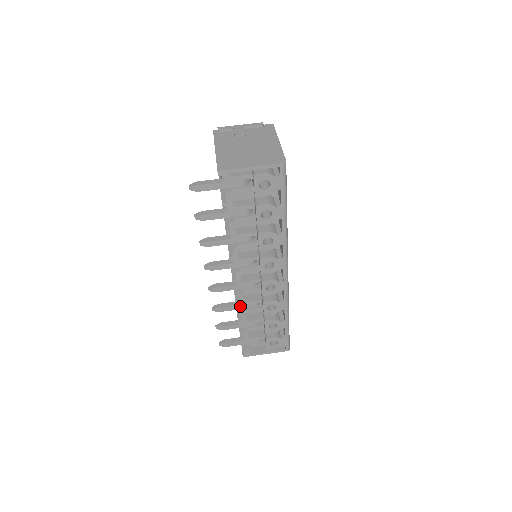
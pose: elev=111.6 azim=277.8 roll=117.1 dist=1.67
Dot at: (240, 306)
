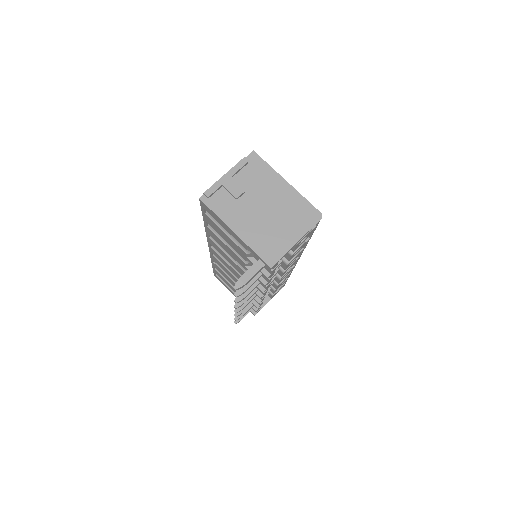
Dot at: occluded
